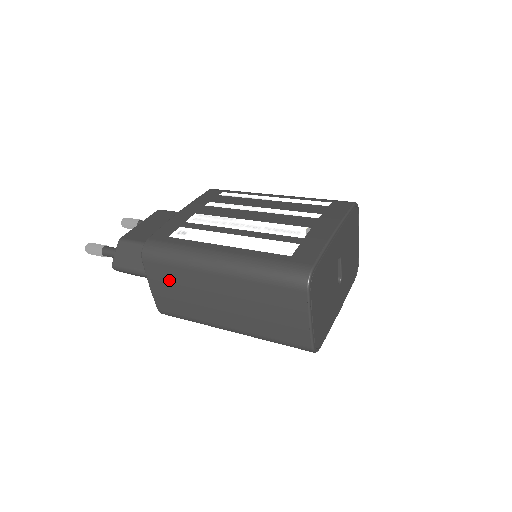
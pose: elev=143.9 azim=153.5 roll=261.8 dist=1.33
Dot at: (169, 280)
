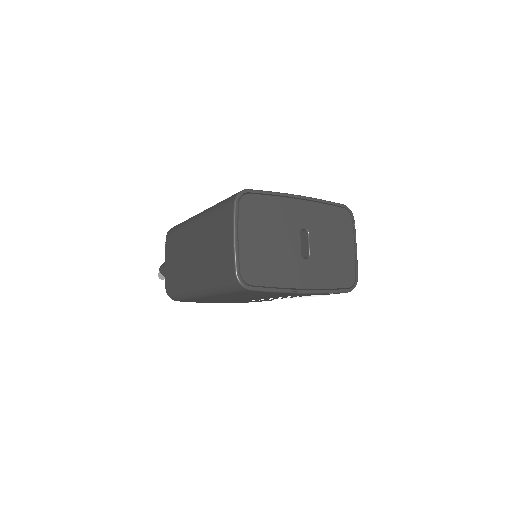
Dot at: (174, 248)
